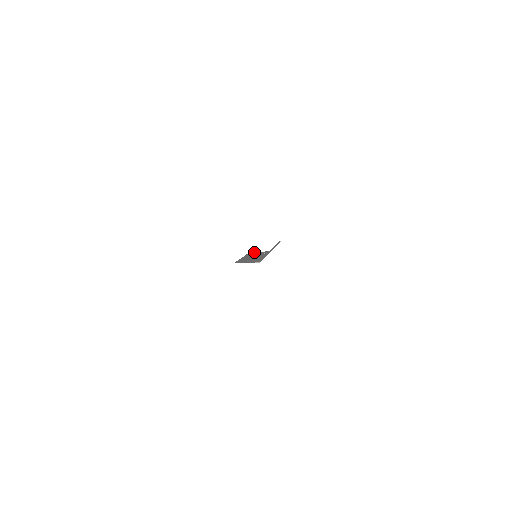
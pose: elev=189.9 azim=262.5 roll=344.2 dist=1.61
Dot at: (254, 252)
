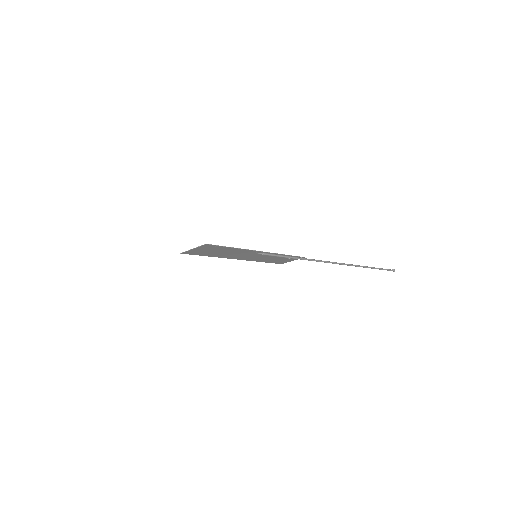
Dot at: (280, 261)
